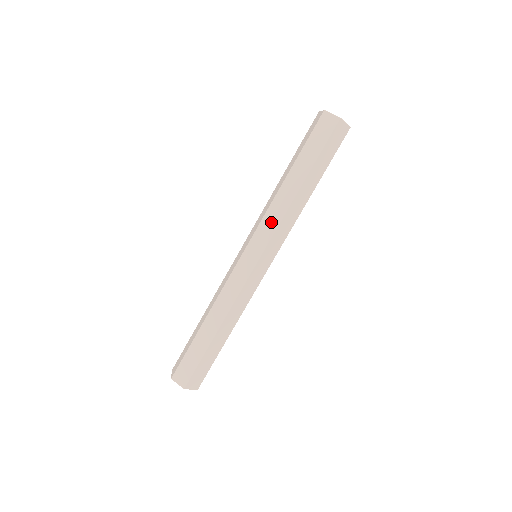
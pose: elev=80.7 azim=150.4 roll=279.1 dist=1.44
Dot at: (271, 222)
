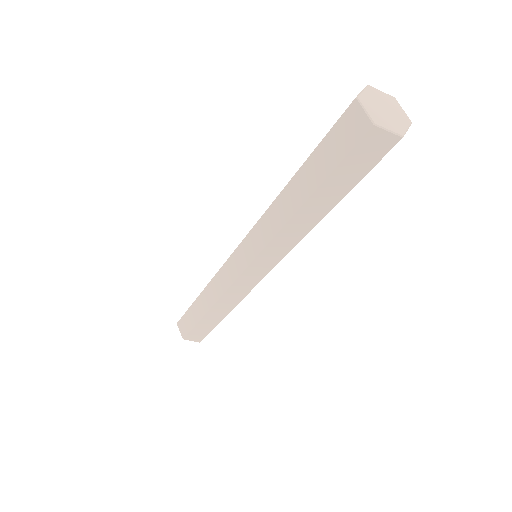
Dot at: (262, 234)
